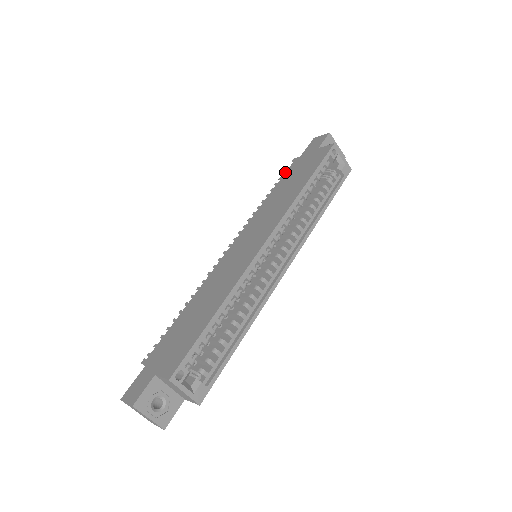
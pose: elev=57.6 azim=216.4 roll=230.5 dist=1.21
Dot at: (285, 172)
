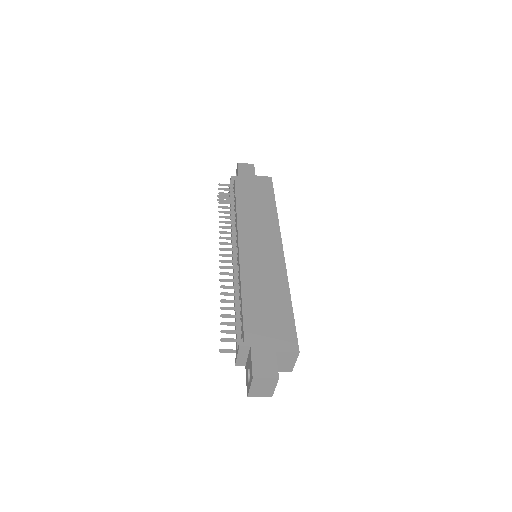
Dot at: (235, 187)
